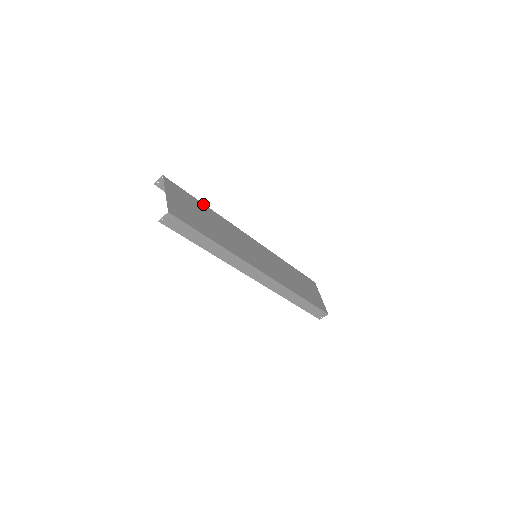
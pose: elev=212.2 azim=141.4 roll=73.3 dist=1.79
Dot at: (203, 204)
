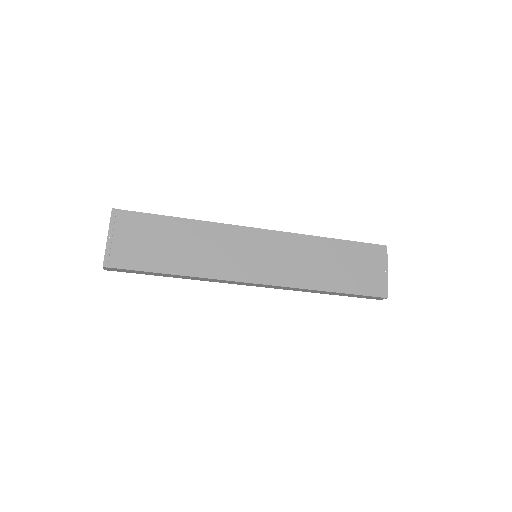
Dot at: (173, 218)
